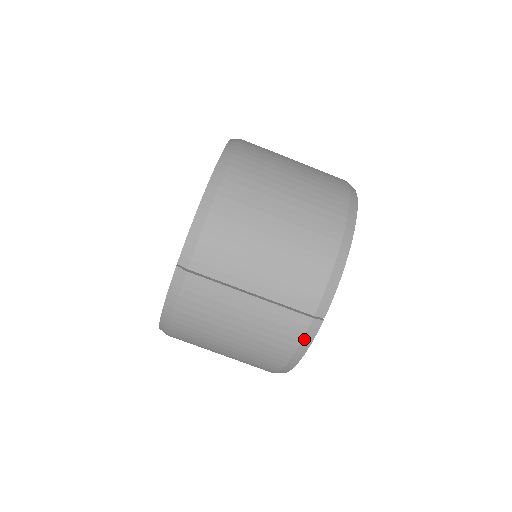
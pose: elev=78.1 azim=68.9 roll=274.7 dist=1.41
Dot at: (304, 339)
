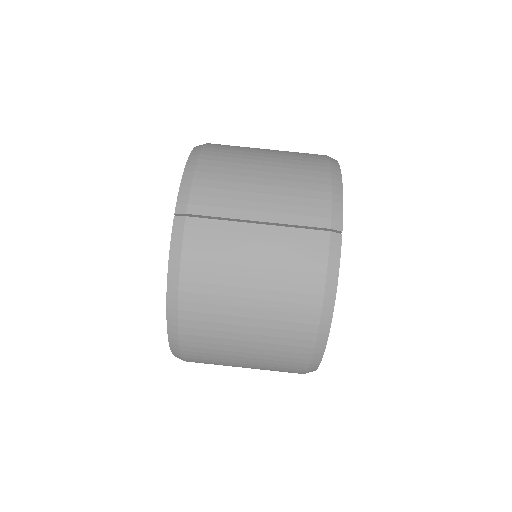
Dot at: (330, 260)
